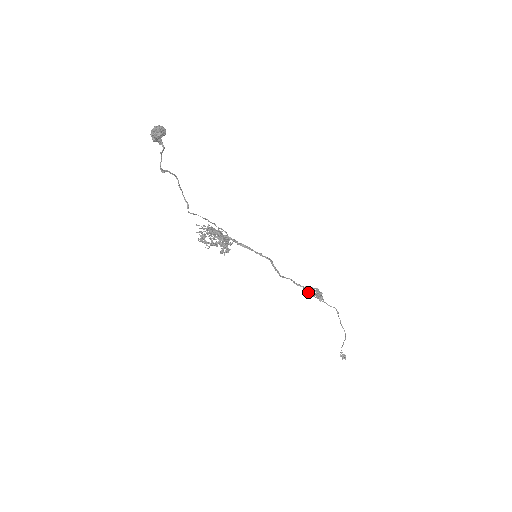
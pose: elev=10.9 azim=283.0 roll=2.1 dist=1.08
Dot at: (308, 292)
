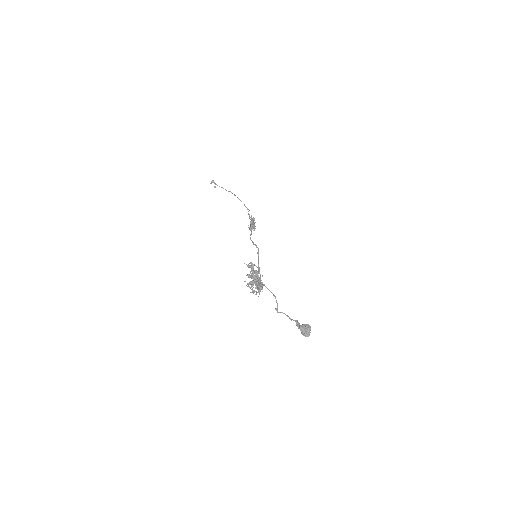
Dot at: (253, 230)
